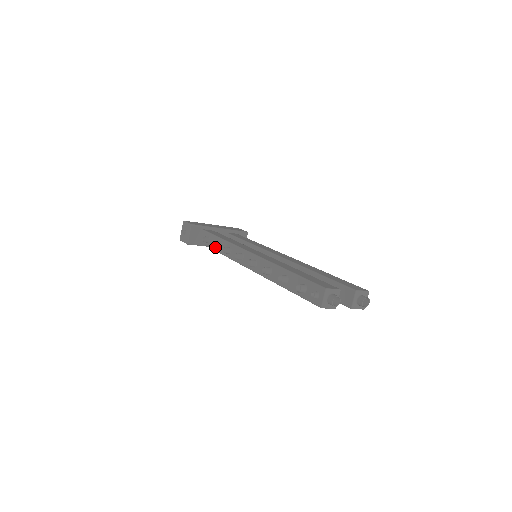
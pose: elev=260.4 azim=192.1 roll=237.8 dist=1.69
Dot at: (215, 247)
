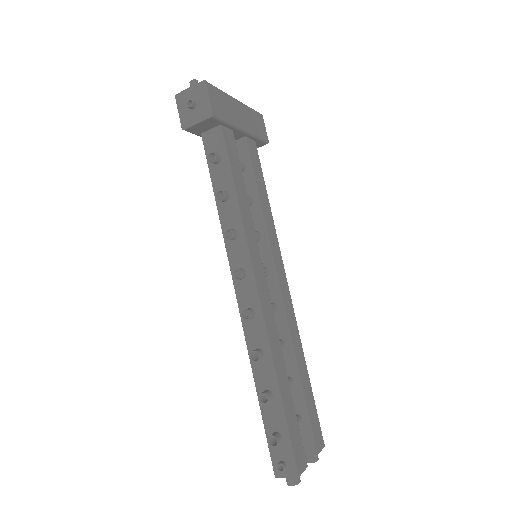
Dot at: (219, 199)
